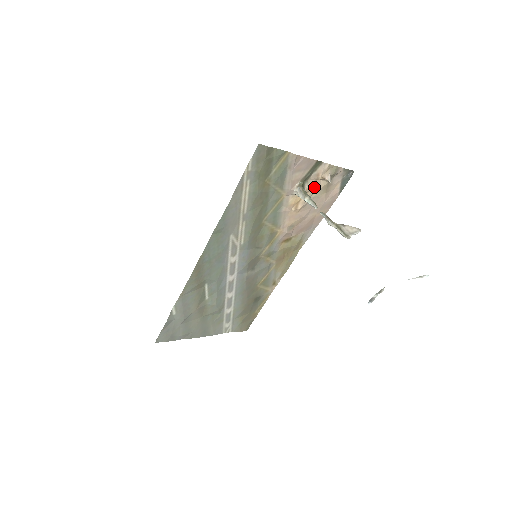
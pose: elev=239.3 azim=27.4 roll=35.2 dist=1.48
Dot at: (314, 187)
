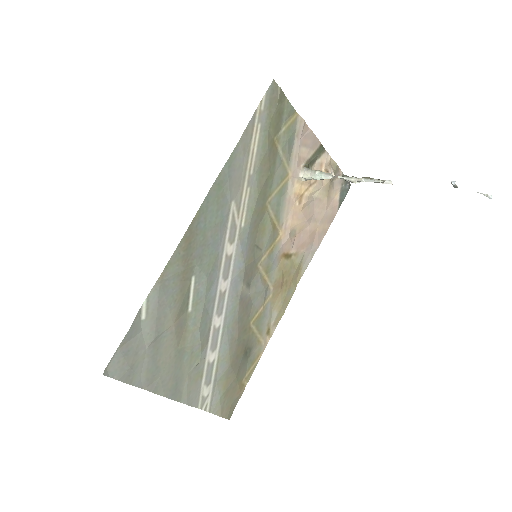
Dot at: (317, 181)
